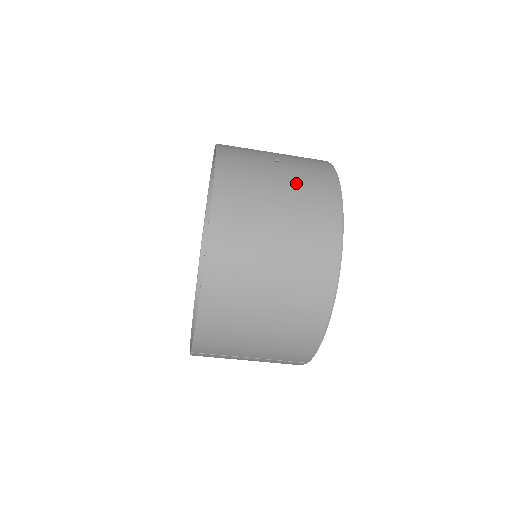
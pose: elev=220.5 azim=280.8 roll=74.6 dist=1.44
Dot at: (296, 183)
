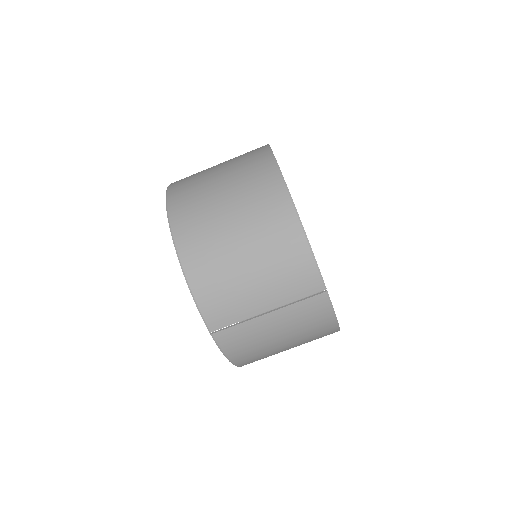
Dot at: (231, 159)
